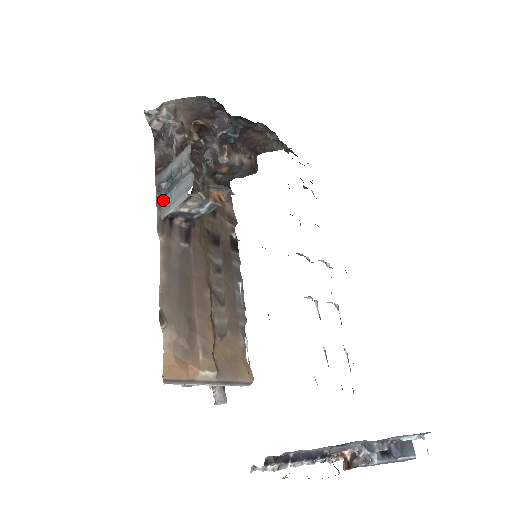
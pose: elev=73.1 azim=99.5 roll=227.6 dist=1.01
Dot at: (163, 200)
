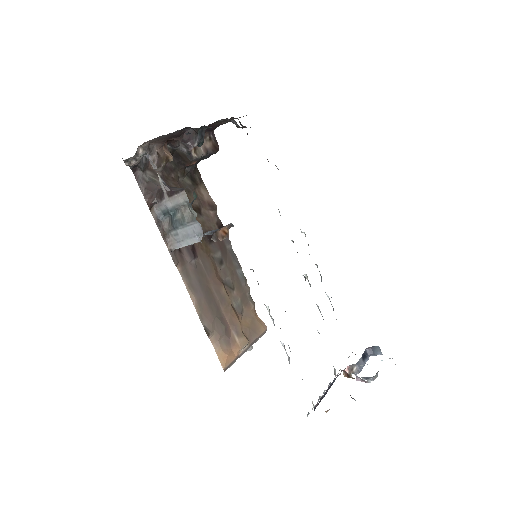
Dot at: (167, 234)
